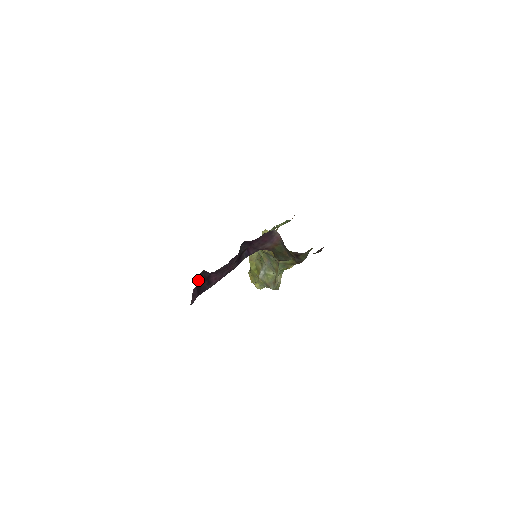
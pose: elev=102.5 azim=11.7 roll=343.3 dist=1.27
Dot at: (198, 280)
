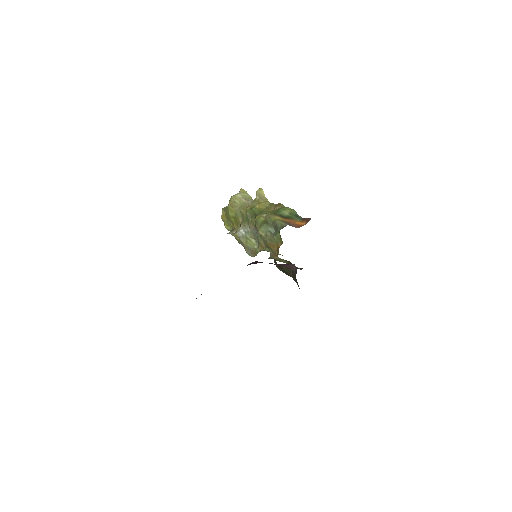
Dot at: occluded
